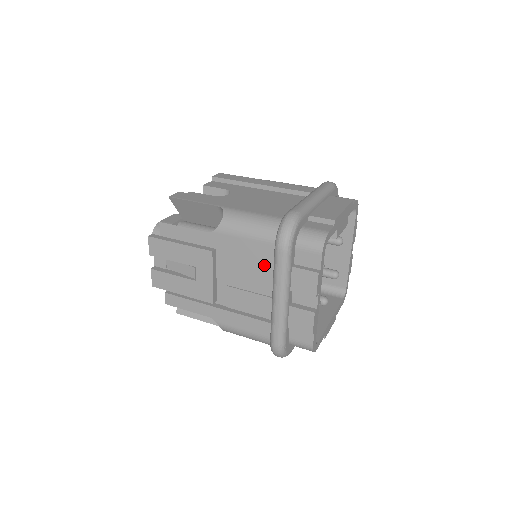
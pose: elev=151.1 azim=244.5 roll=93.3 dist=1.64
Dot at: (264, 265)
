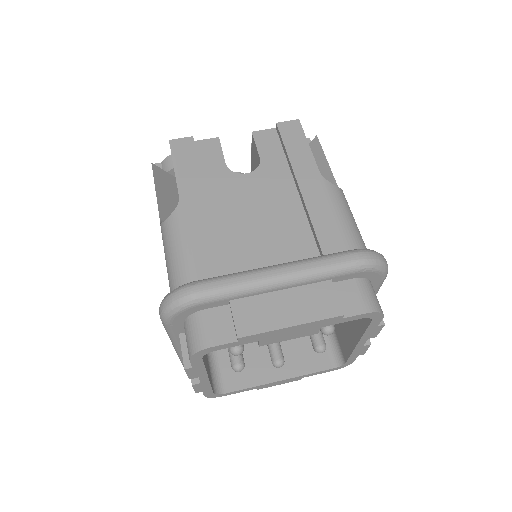
Dot at: occluded
